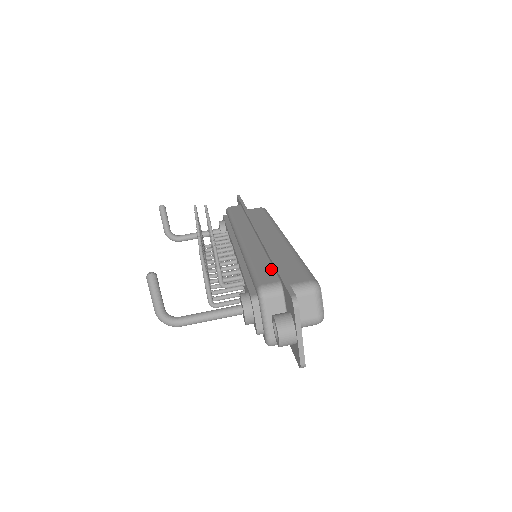
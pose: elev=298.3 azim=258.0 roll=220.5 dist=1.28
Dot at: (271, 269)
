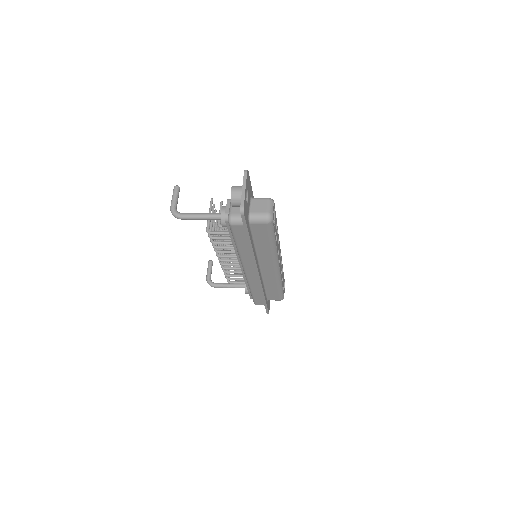
Dot at: occluded
